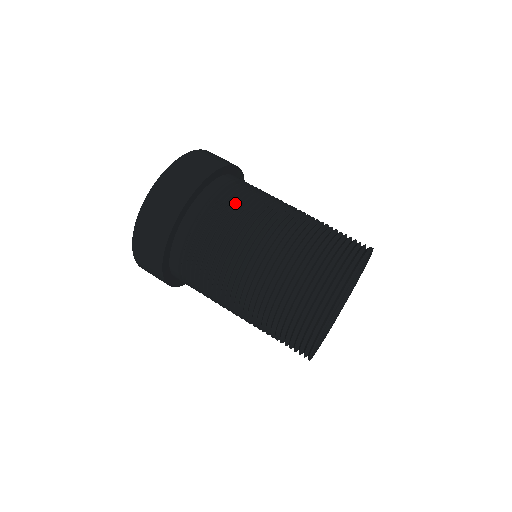
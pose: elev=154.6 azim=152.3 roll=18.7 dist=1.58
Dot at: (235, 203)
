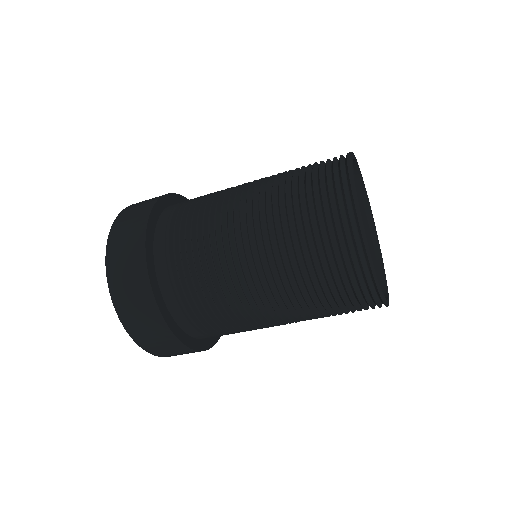
Dot at: (194, 266)
